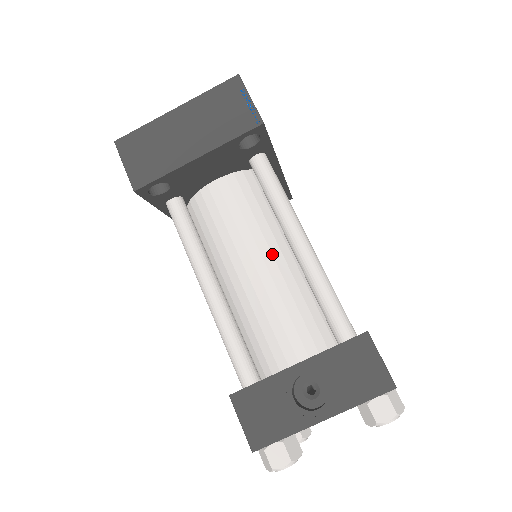
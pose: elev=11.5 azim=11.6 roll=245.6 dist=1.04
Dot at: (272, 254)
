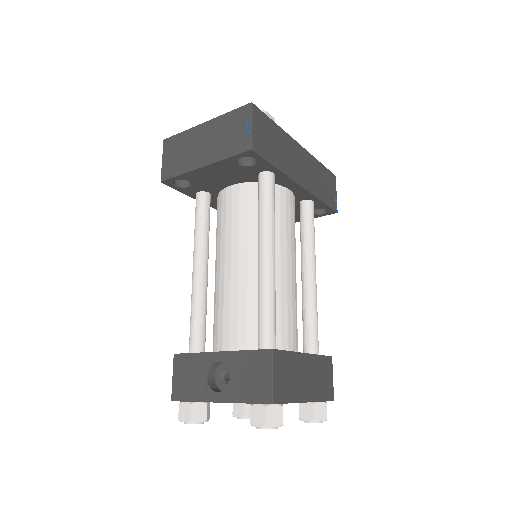
Dot at: (247, 259)
